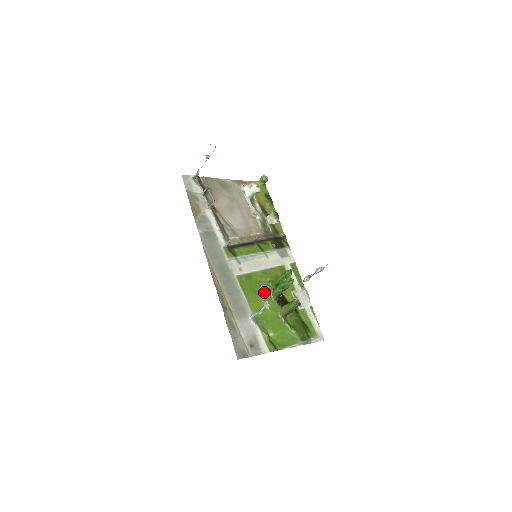
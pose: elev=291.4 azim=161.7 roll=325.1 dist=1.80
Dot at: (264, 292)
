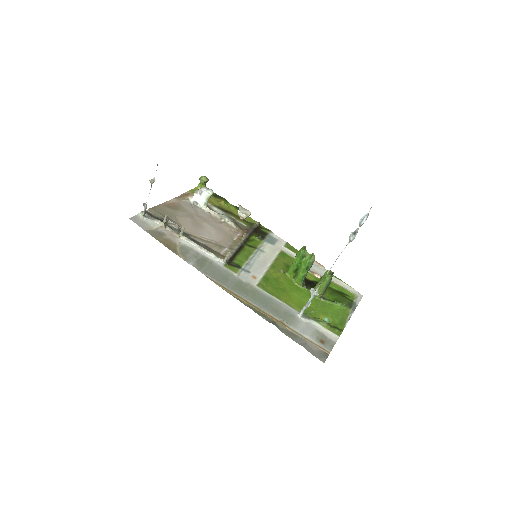
Dot at: (289, 285)
